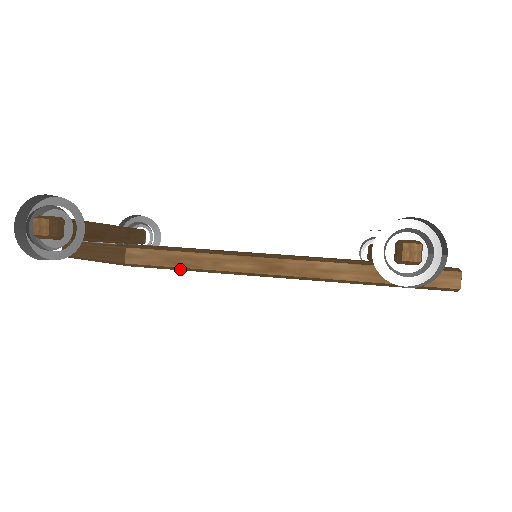
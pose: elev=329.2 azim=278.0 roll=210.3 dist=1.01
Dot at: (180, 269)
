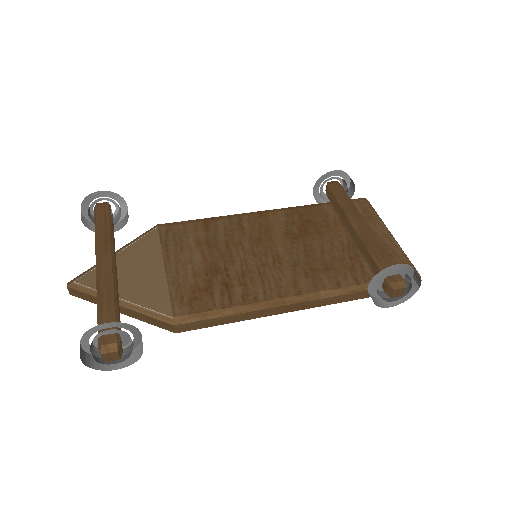
Dot at: (221, 322)
